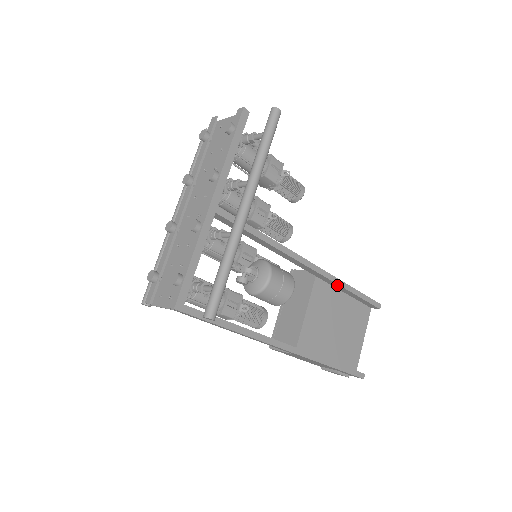
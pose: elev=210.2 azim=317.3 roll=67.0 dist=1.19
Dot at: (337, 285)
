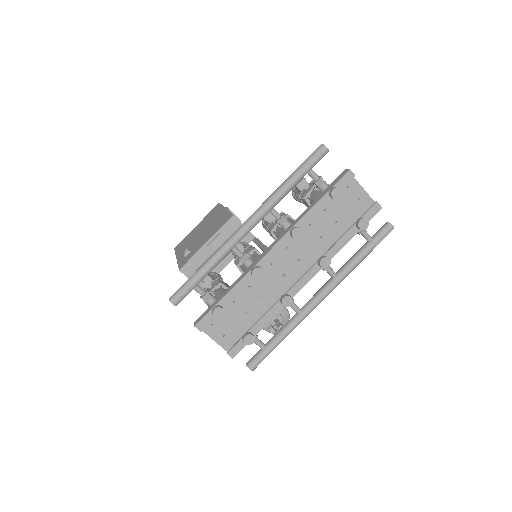
Dot at: occluded
